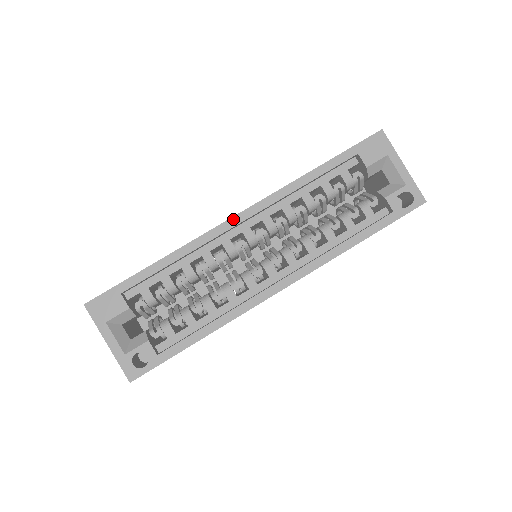
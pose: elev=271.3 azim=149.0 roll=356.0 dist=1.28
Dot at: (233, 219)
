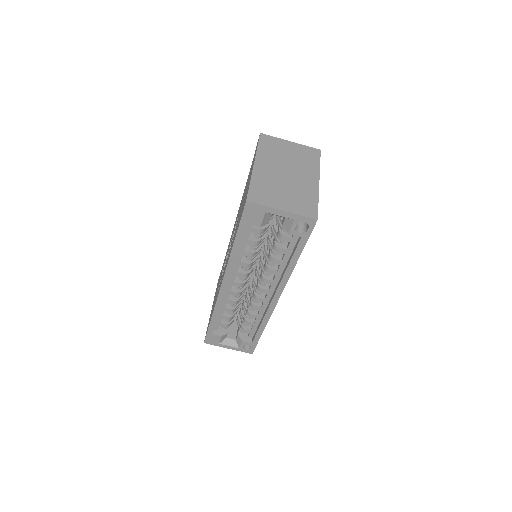
Dot at: (221, 289)
